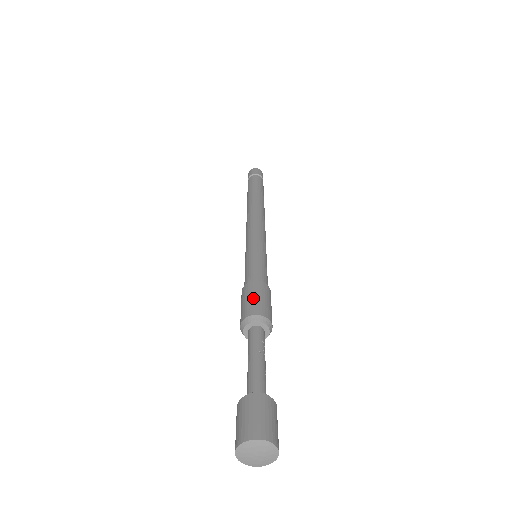
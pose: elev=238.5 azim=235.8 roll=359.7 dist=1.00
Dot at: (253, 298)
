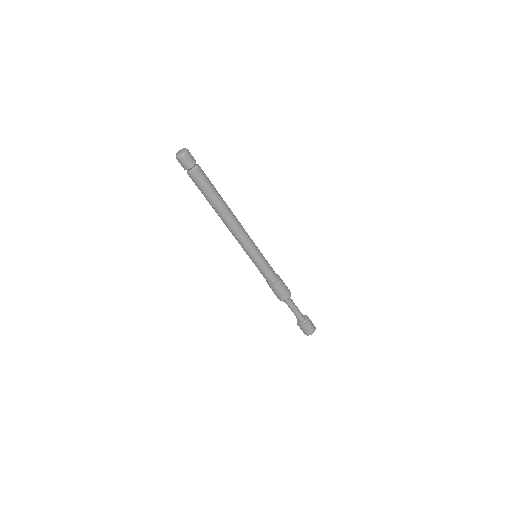
Dot at: (279, 293)
